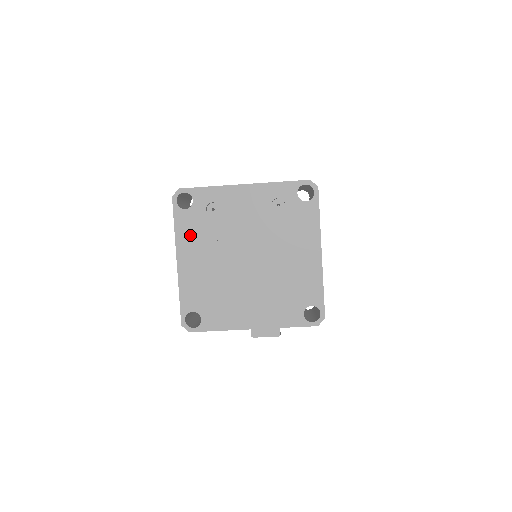
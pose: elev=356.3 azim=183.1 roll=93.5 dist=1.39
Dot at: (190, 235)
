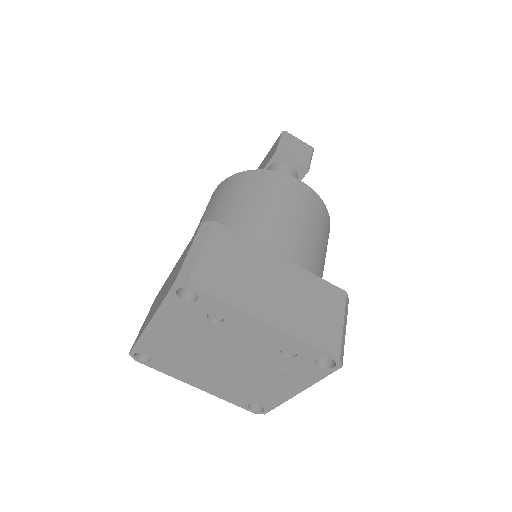
Dot at: (175, 318)
